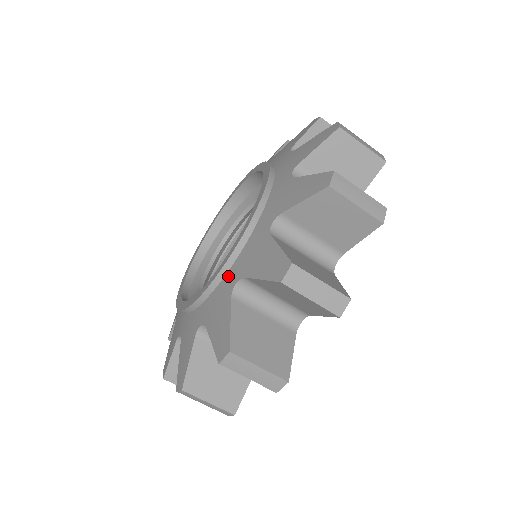
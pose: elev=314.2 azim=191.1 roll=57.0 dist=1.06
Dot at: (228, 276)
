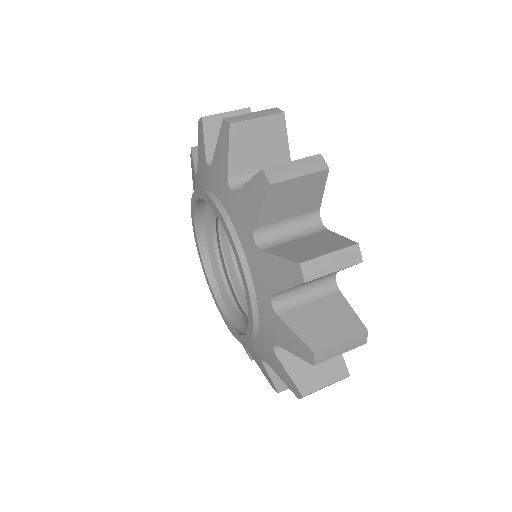
Dot at: (261, 336)
